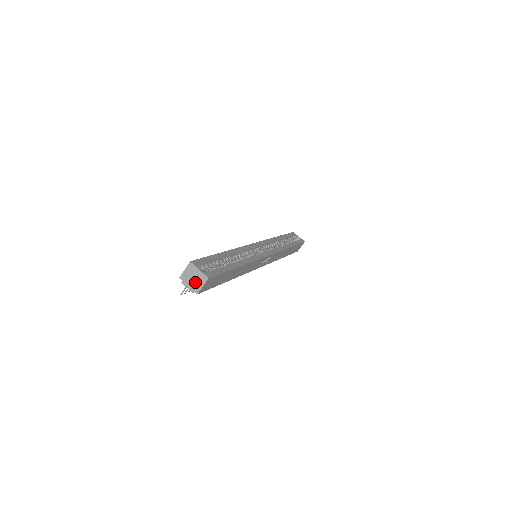
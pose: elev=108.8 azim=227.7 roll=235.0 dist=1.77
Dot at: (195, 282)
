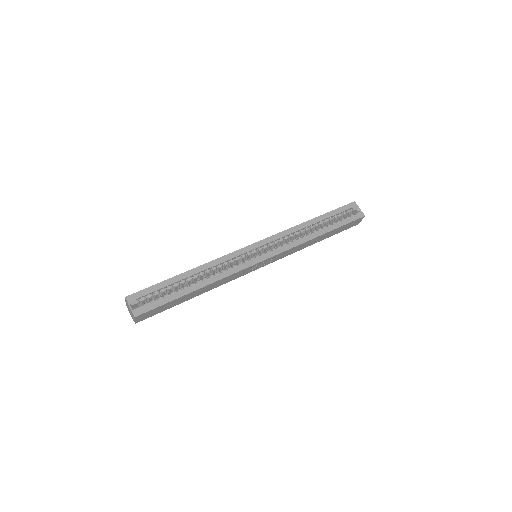
Dot at: (131, 314)
